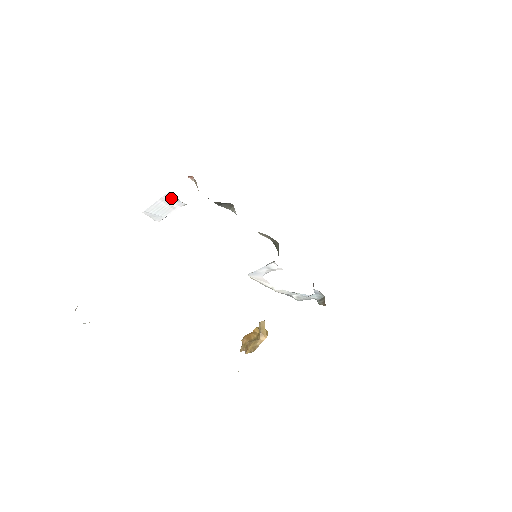
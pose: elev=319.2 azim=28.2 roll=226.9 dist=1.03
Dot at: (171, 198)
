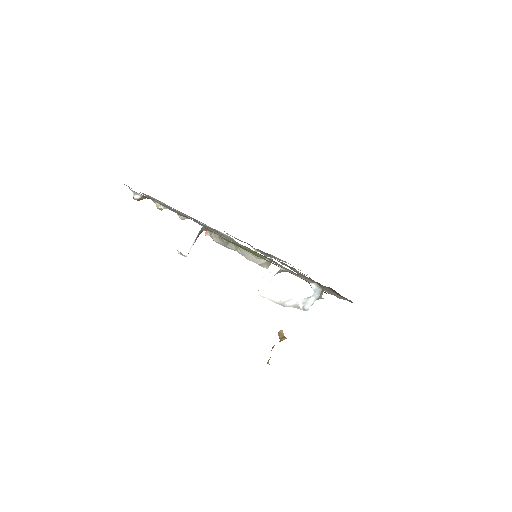
Dot at: (194, 224)
